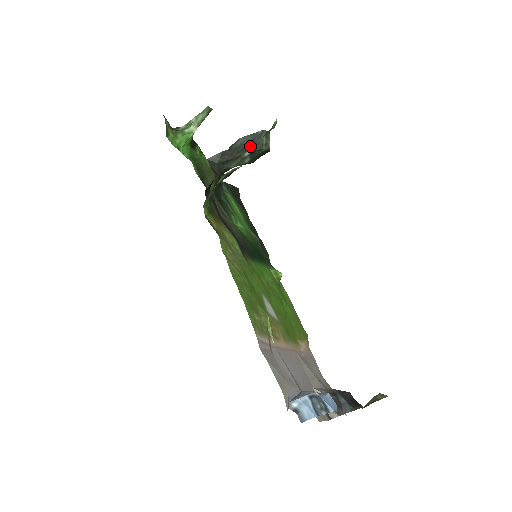
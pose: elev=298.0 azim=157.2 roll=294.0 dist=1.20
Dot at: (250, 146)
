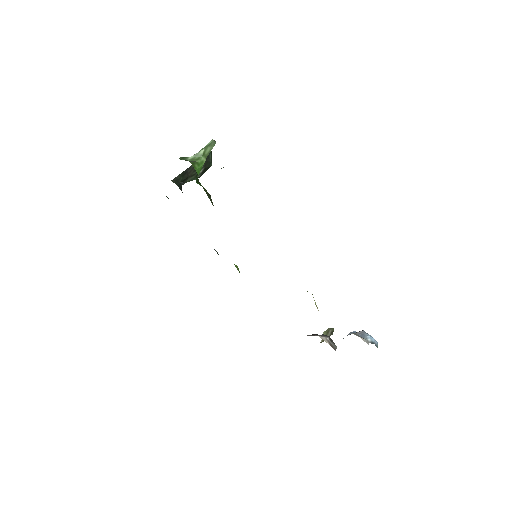
Dot at: (204, 165)
